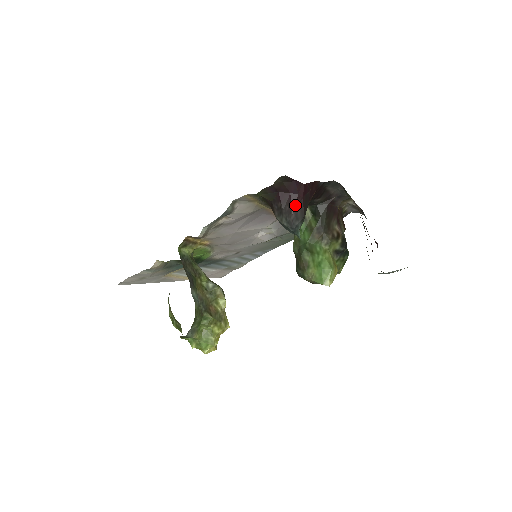
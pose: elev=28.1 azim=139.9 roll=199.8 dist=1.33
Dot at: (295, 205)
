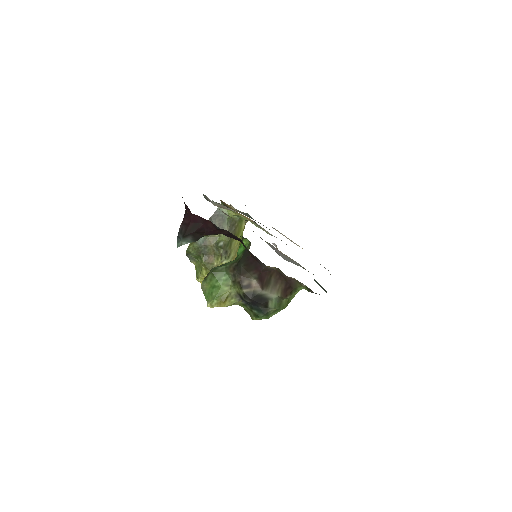
Dot at: (184, 222)
